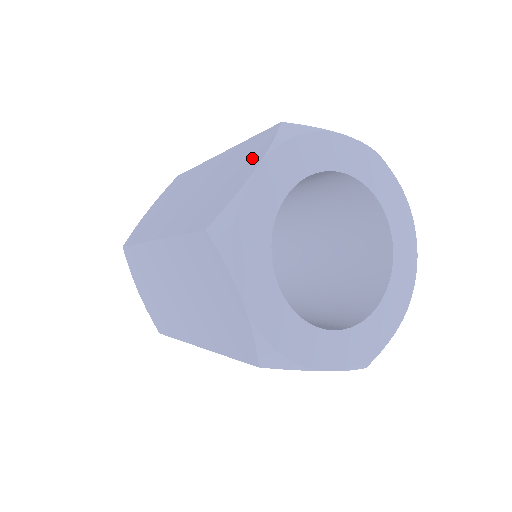
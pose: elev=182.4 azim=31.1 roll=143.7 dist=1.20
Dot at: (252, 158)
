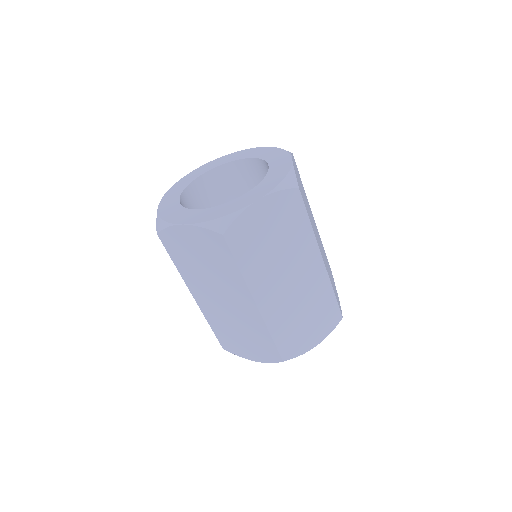
Dot at: occluded
